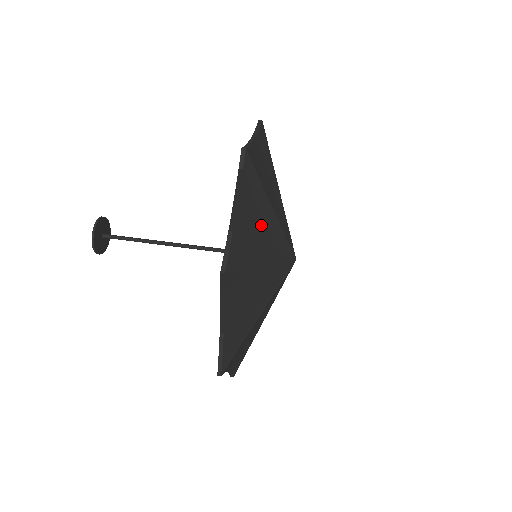
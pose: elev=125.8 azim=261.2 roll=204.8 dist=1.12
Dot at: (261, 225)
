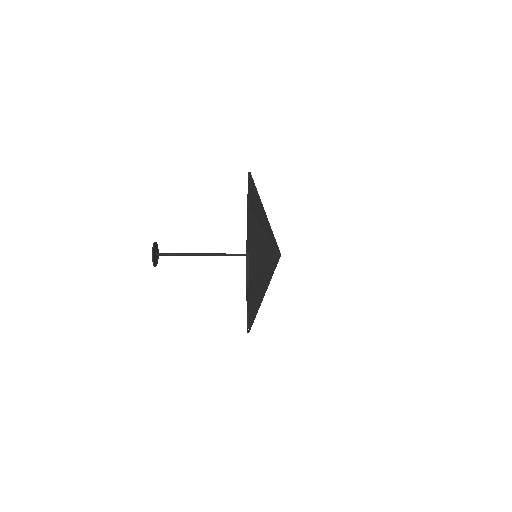
Dot at: (261, 213)
